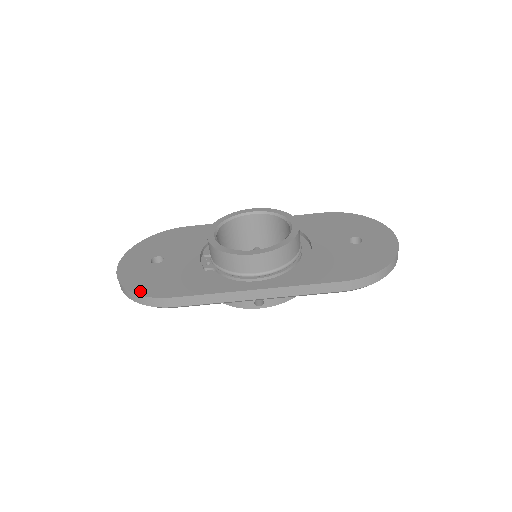
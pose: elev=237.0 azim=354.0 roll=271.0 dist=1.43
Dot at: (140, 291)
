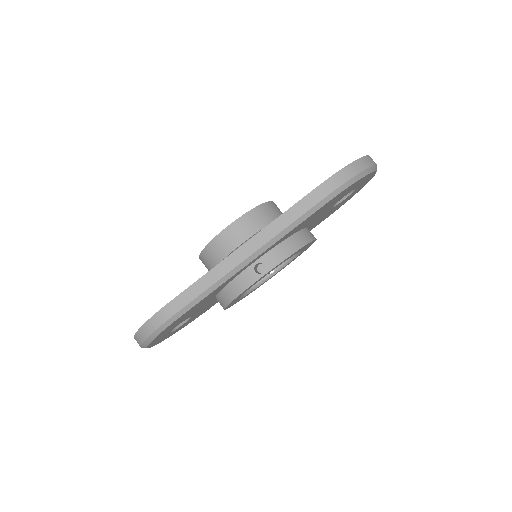
Dot at: occluded
